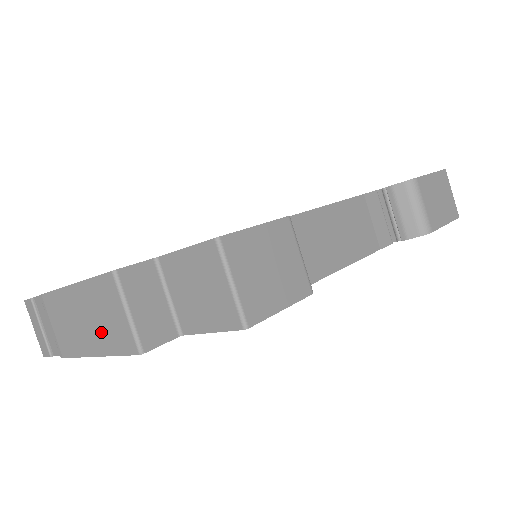
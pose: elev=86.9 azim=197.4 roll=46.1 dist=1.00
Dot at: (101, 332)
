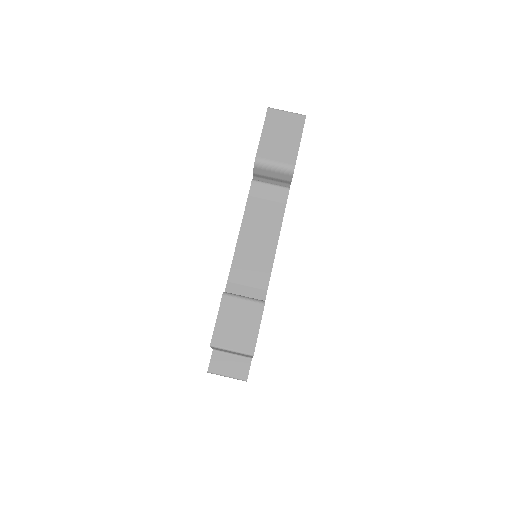
Dot at: occluded
